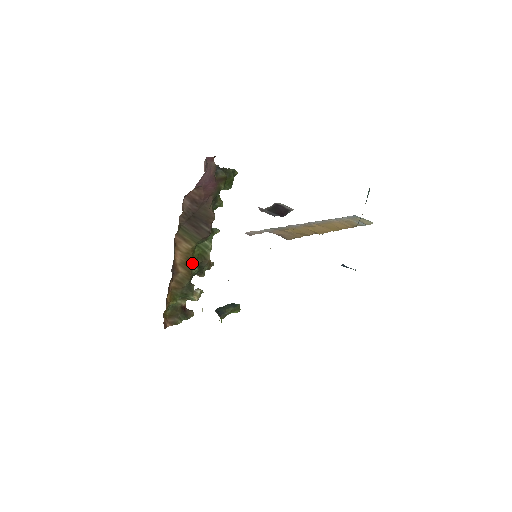
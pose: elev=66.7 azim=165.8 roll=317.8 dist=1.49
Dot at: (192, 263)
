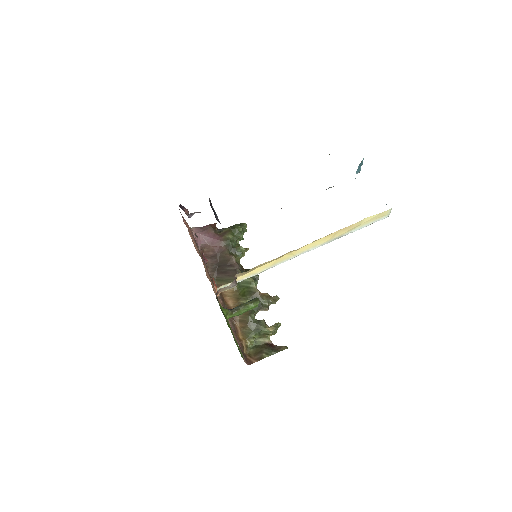
Dot at: (244, 301)
